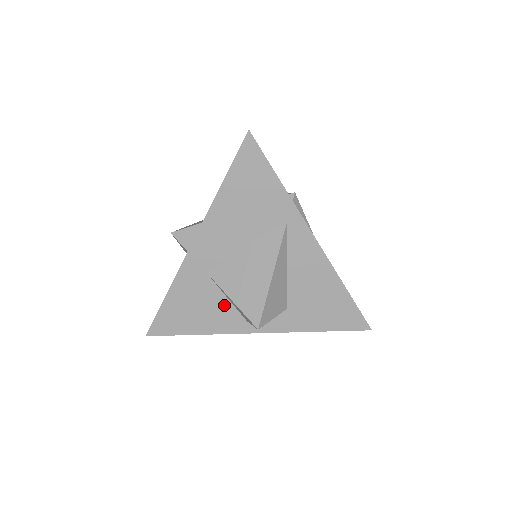
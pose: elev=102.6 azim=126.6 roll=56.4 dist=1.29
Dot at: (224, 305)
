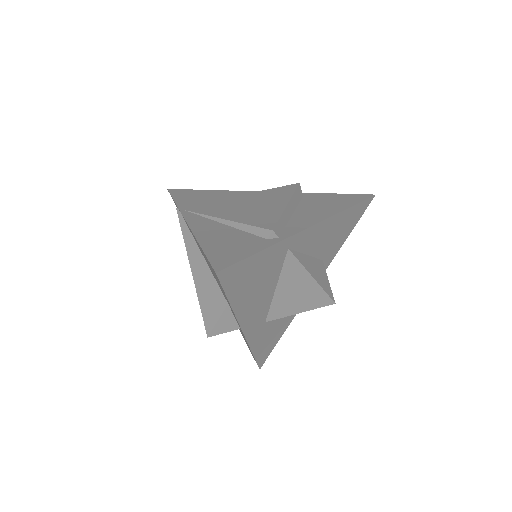
Dot at: occluded
